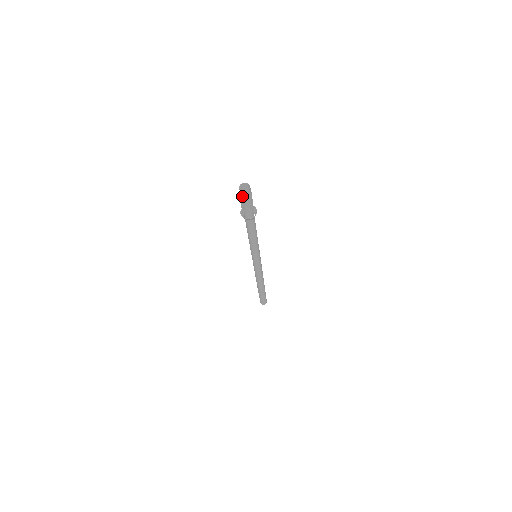
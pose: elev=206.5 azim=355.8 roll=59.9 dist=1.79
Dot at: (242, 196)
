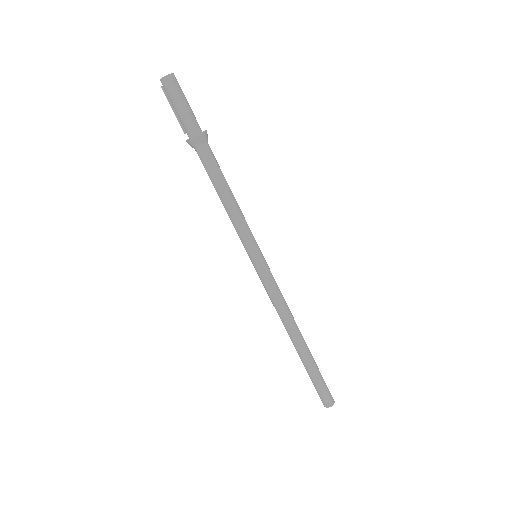
Dot at: (166, 91)
